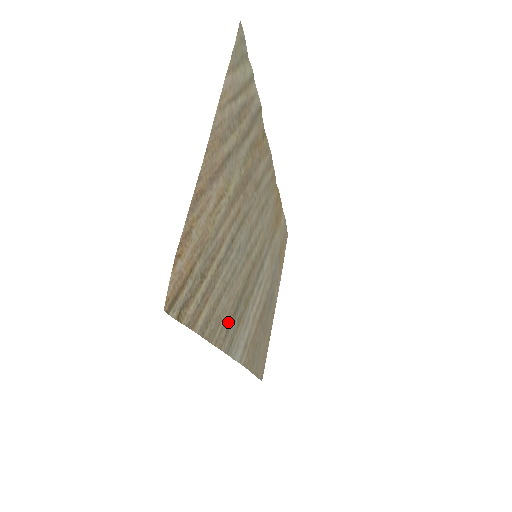
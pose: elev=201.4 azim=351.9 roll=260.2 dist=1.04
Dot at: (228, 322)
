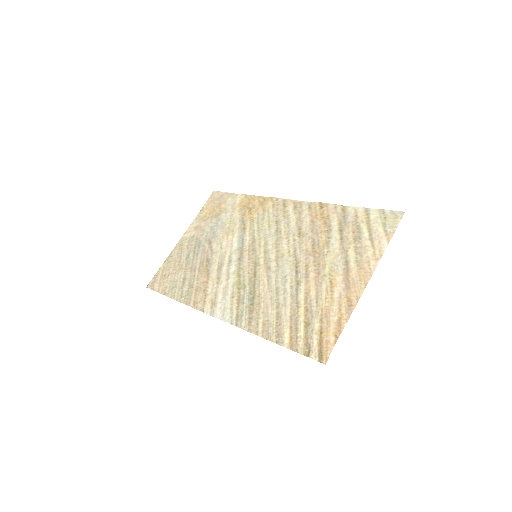
Dot at: (254, 314)
